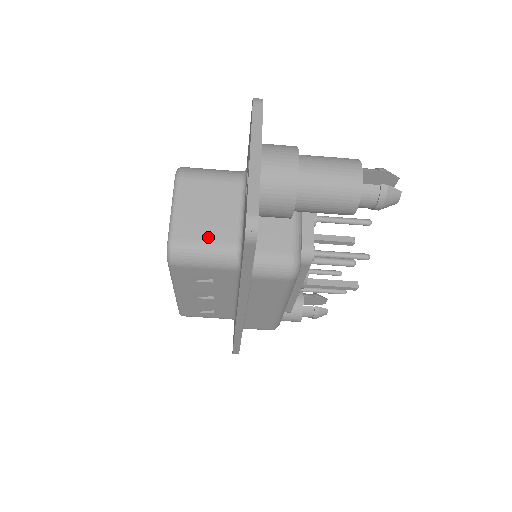
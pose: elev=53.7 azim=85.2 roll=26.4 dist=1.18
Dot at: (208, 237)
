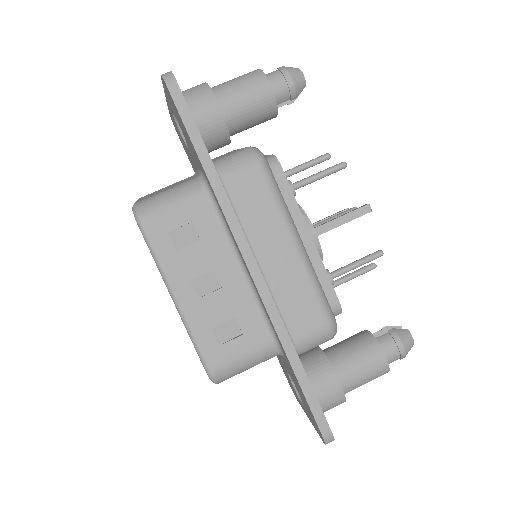
Dot at: (169, 188)
